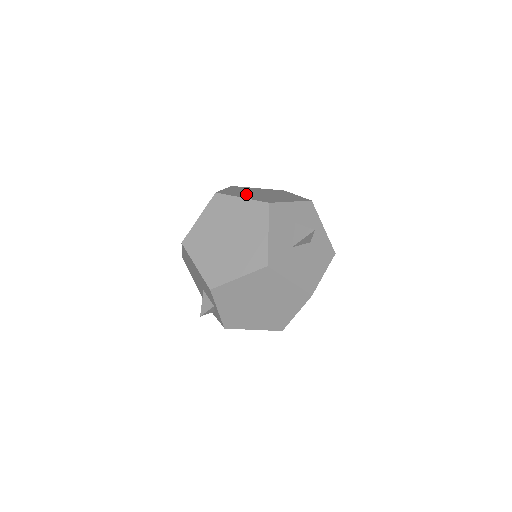
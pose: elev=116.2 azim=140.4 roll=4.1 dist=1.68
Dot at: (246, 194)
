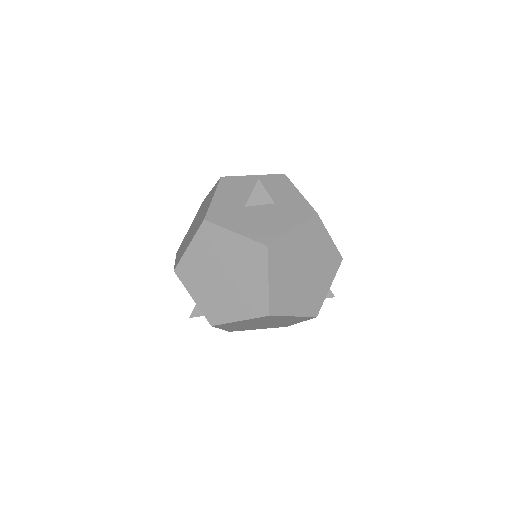
Dot at: occluded
